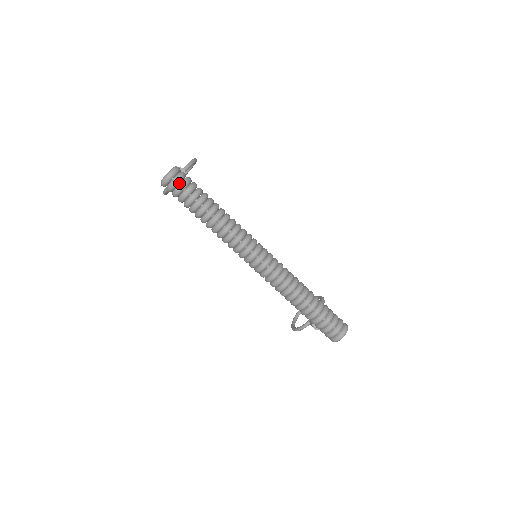
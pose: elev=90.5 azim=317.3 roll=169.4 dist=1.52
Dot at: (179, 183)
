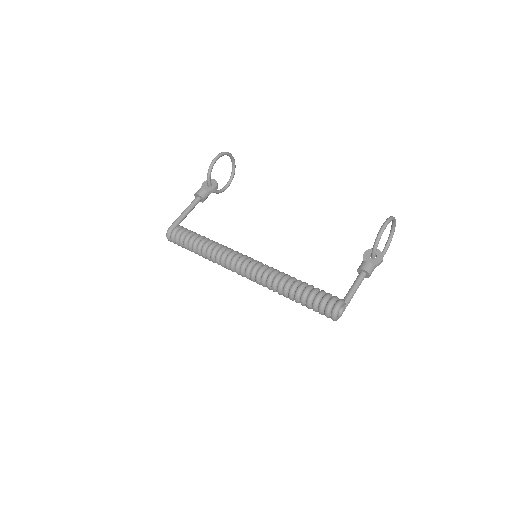
Dot at: (175, 241)
